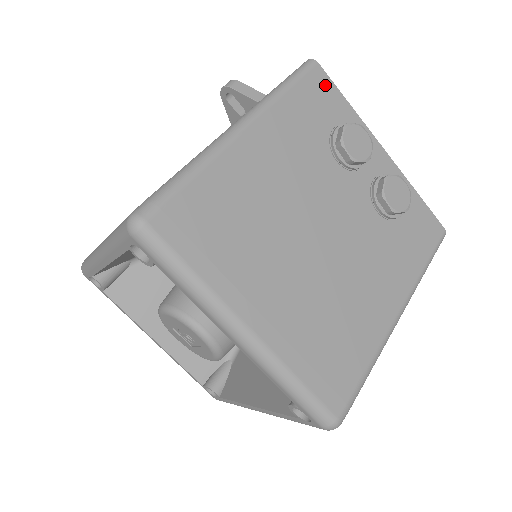
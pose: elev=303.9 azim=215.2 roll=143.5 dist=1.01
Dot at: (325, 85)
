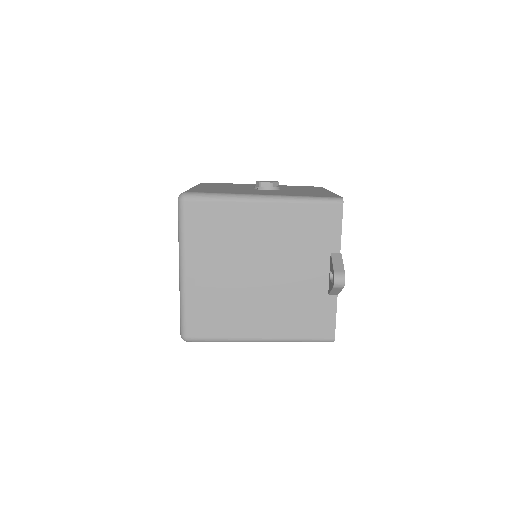
Dot at: occluded
